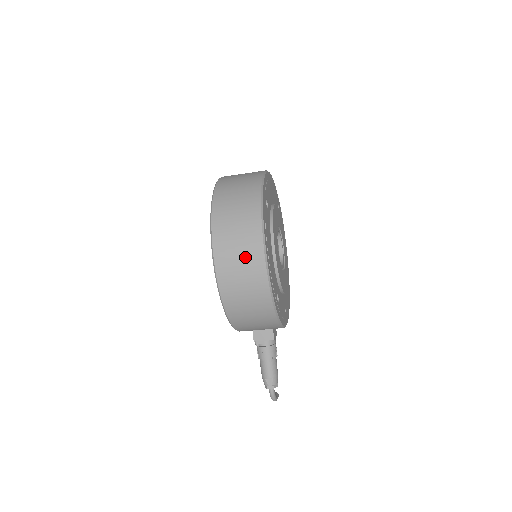
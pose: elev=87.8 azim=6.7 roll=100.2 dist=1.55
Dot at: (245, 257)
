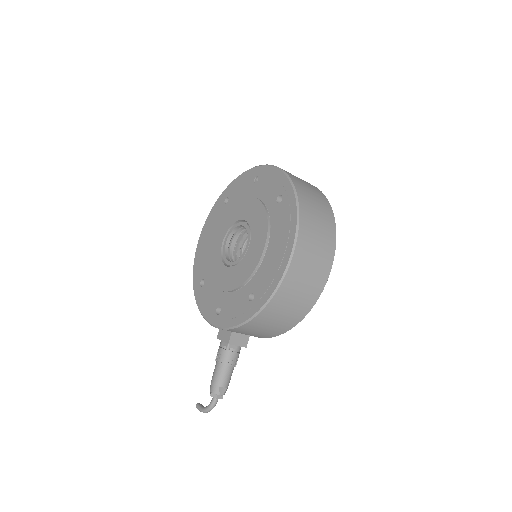
Dot at: (318, 262)
